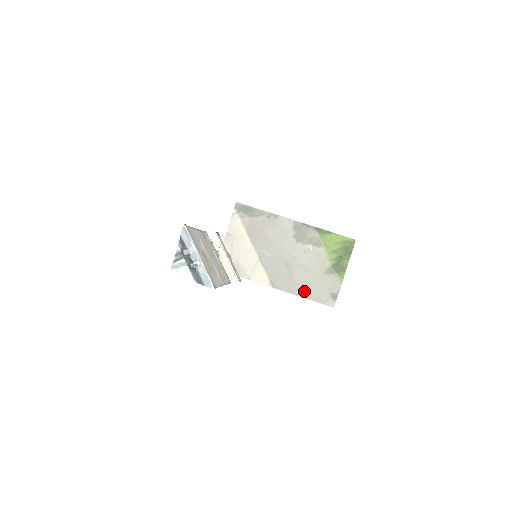
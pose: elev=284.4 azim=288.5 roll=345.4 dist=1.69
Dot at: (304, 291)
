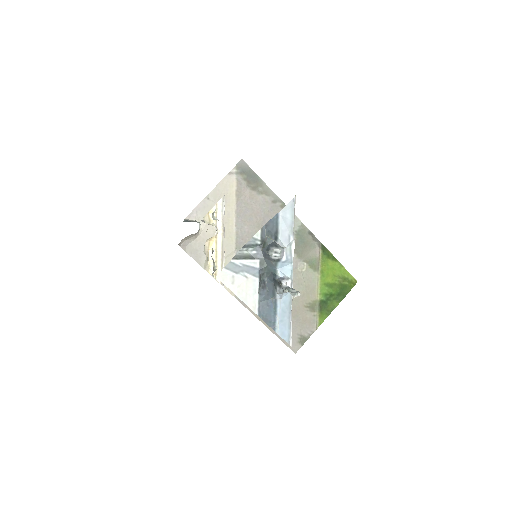
Dot at: occluded
